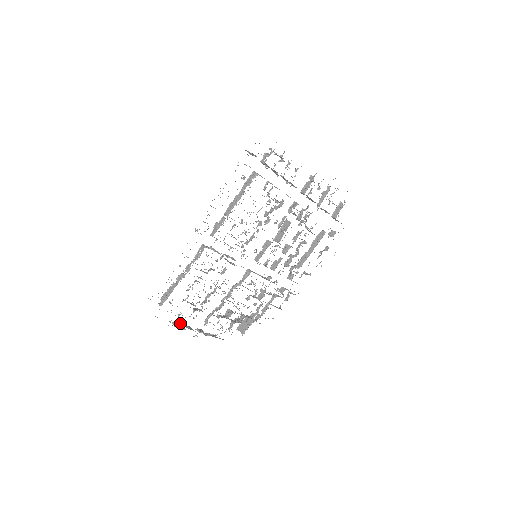
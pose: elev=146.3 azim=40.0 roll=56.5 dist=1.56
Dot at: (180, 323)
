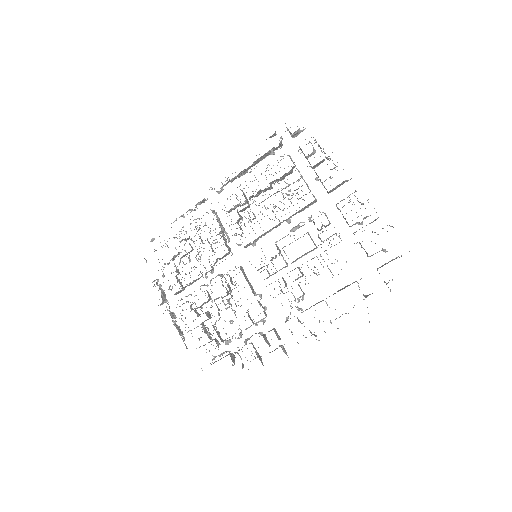
Dot at: (159, 284)
